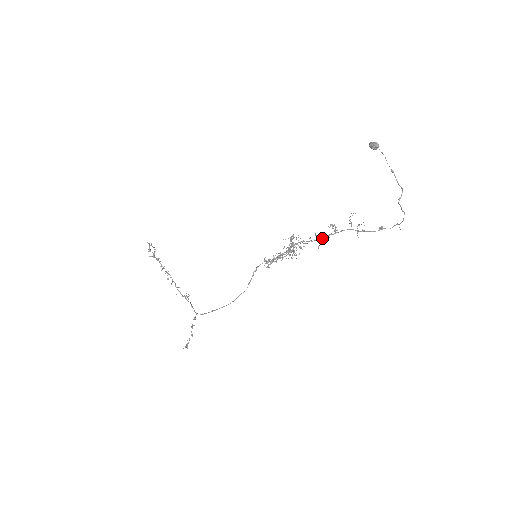
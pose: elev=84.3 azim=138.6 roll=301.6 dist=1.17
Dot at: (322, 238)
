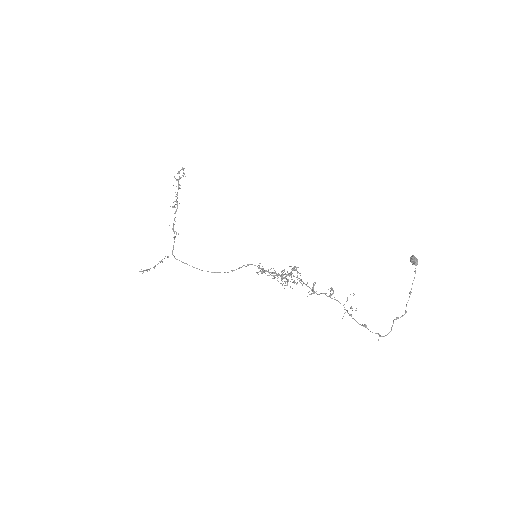
Dot at: (316, 291)
